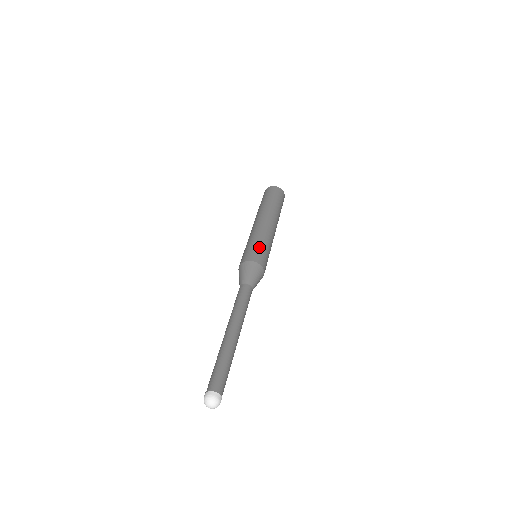
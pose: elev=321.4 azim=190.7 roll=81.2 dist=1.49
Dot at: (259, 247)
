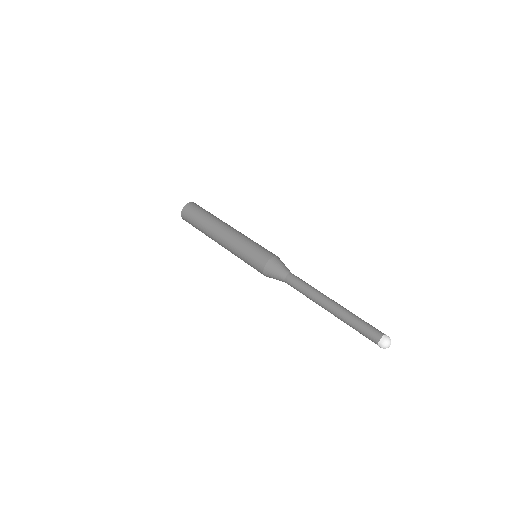
Dot at: (258, 247)
